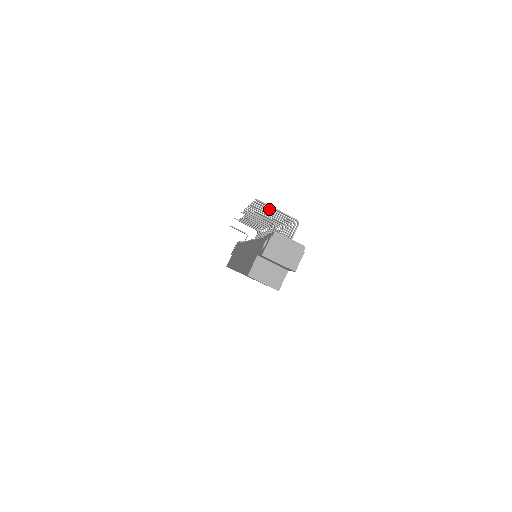
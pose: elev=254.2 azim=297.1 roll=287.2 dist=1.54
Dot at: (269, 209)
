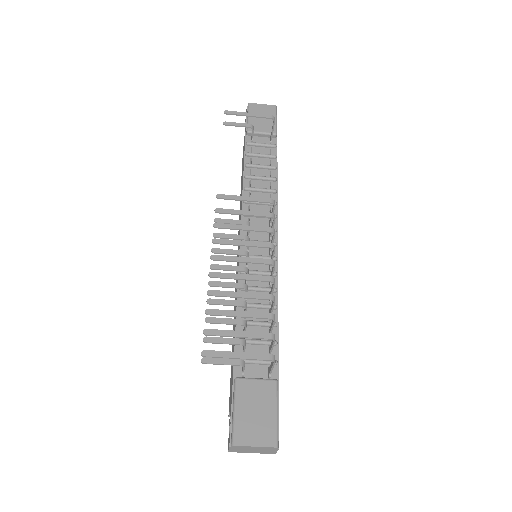
Dot at: occluded
